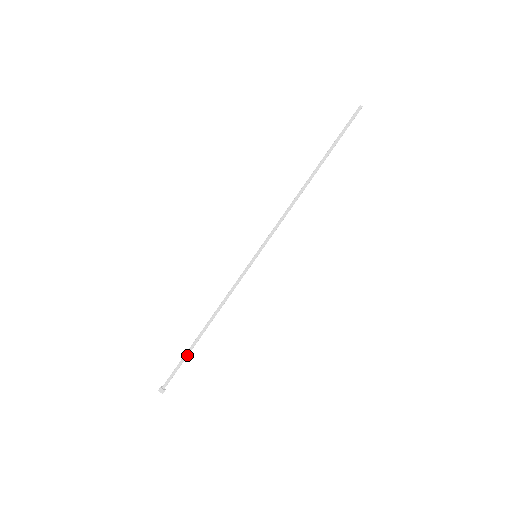
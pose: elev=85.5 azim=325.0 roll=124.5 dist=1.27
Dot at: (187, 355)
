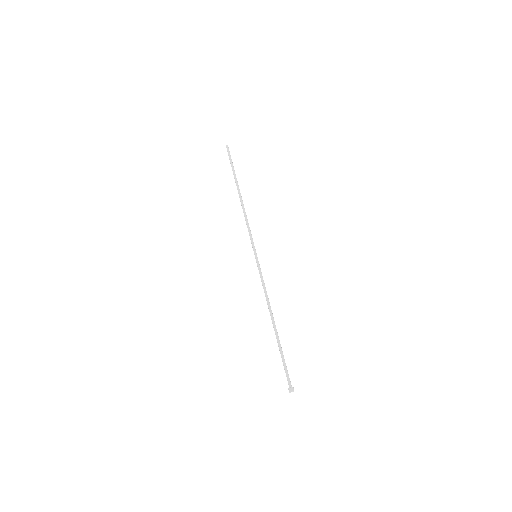
Dot at: (281, 350)
